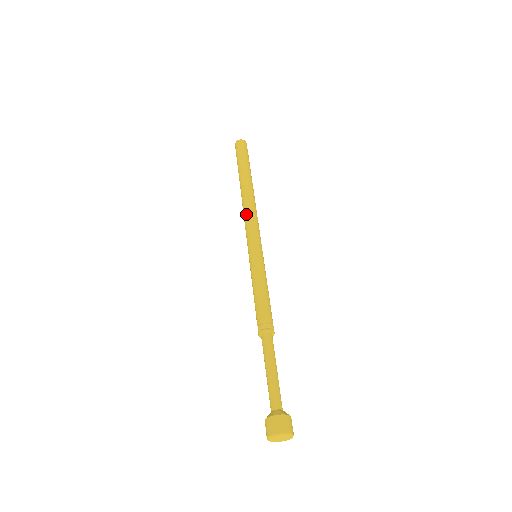
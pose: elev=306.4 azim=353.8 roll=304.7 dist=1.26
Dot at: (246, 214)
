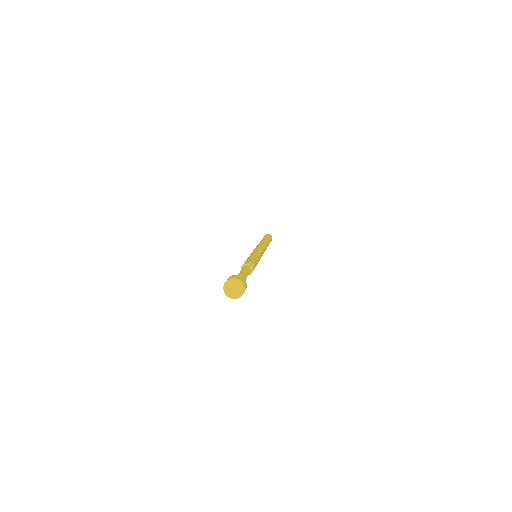
Dot at: occluded
